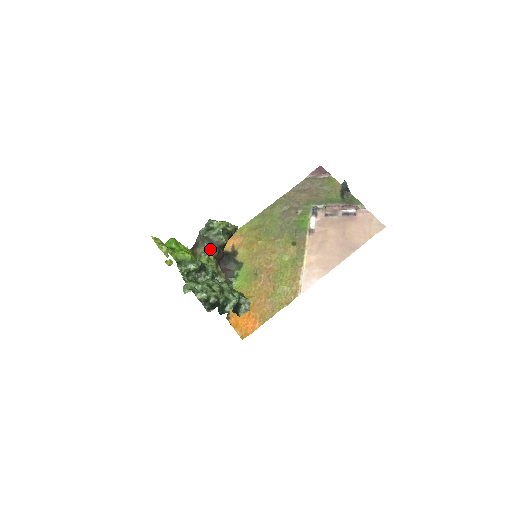
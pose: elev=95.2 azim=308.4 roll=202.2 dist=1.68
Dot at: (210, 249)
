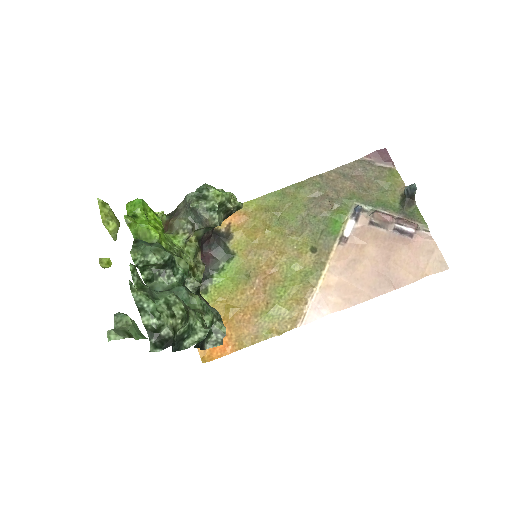
Dot at: (194, 226)
